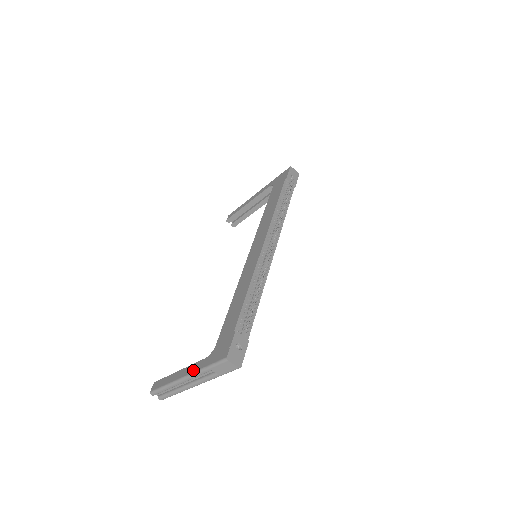
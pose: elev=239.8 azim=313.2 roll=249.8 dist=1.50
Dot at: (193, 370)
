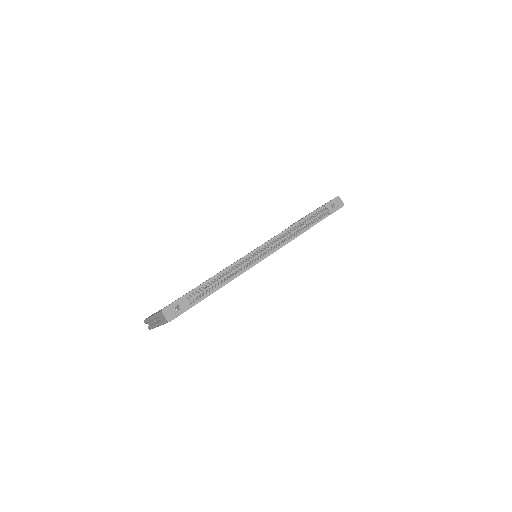
Dot at: occluded
